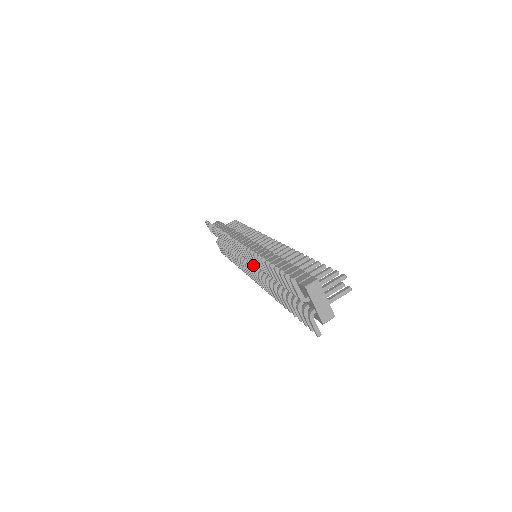
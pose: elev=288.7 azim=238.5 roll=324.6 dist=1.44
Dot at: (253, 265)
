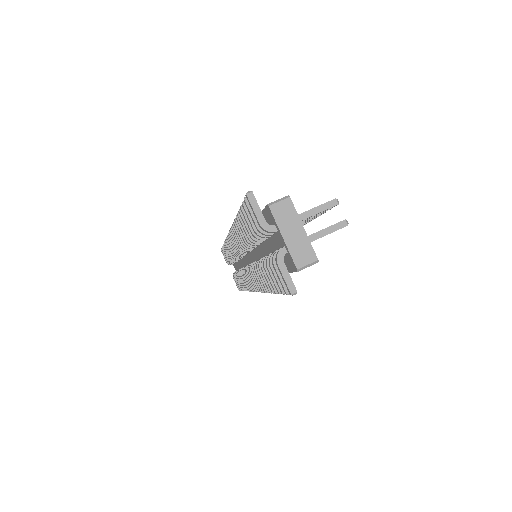
Dot at: (249, 264)
